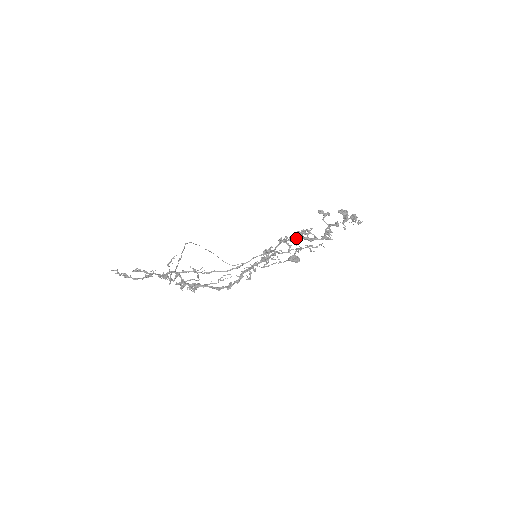
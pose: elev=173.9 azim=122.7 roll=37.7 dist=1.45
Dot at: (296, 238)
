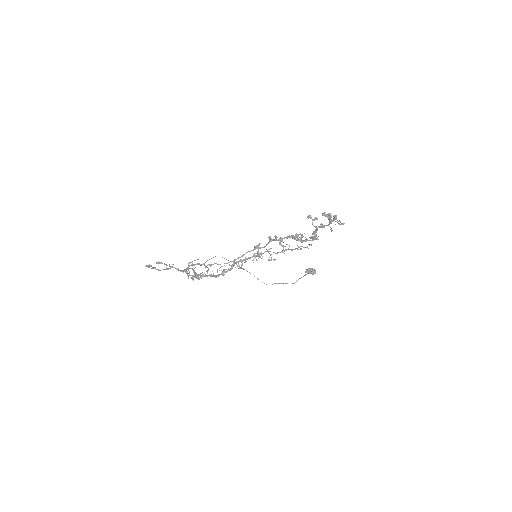
Dot at: (286, 238)
